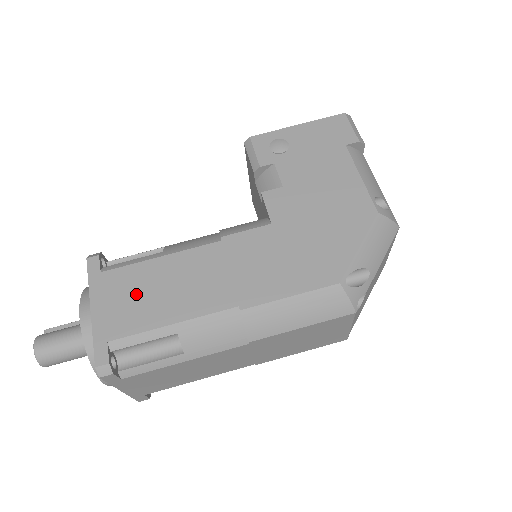
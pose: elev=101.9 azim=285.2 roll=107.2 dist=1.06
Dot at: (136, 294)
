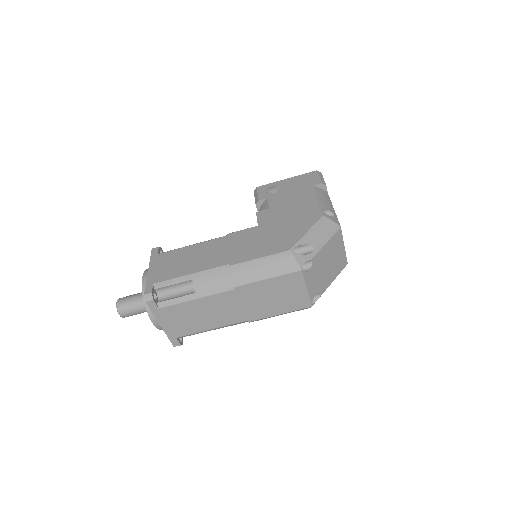
Dot at: (174, 262)
